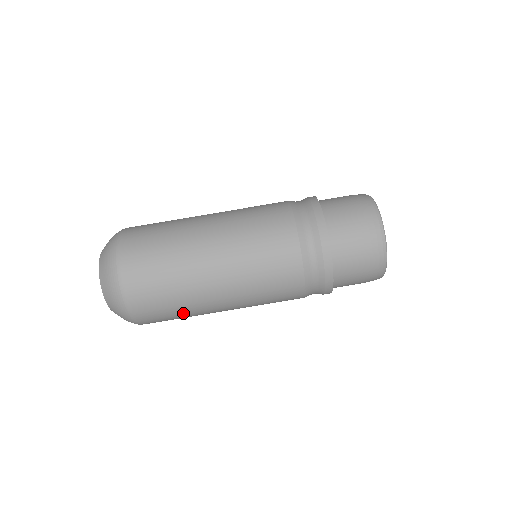
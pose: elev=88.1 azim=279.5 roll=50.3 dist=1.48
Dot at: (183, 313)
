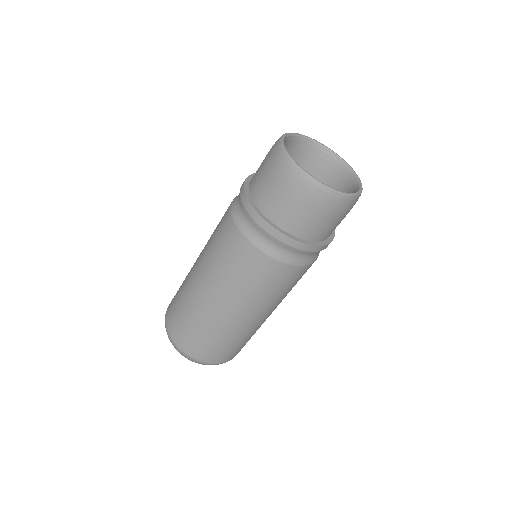
Dot at: (226, 339)
